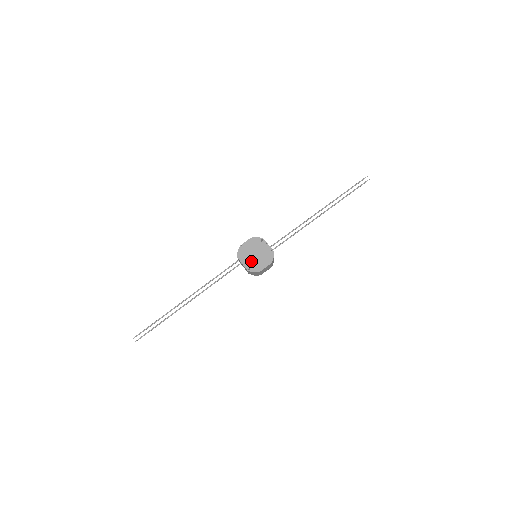
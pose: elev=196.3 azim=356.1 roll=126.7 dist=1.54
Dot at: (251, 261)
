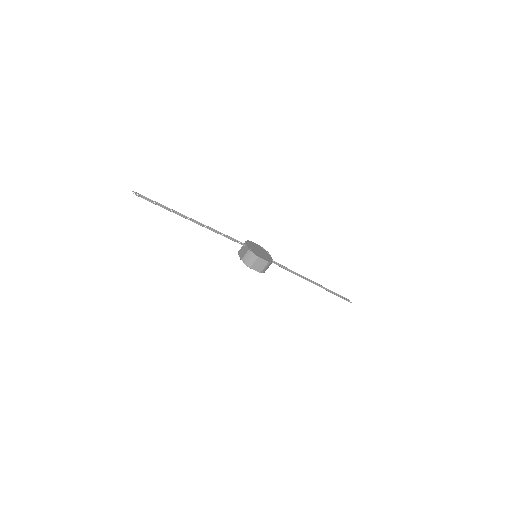
Dot at: (254, 250)
